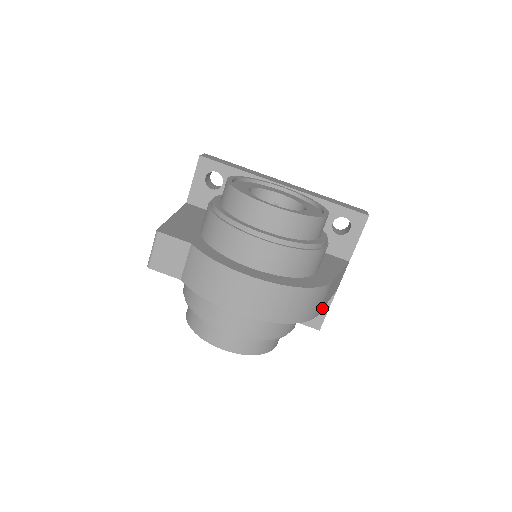
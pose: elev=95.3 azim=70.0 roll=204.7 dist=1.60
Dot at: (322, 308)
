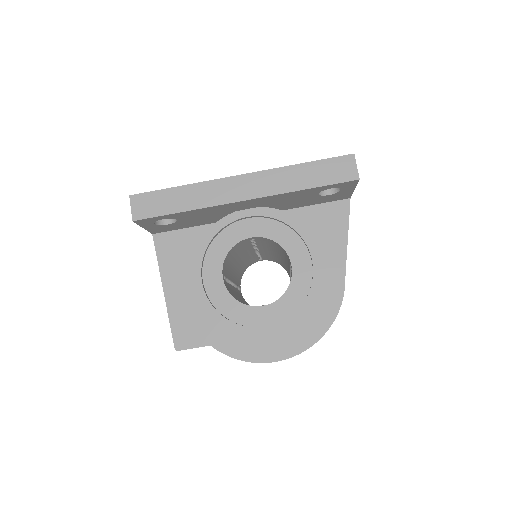
Dot at: occluded
